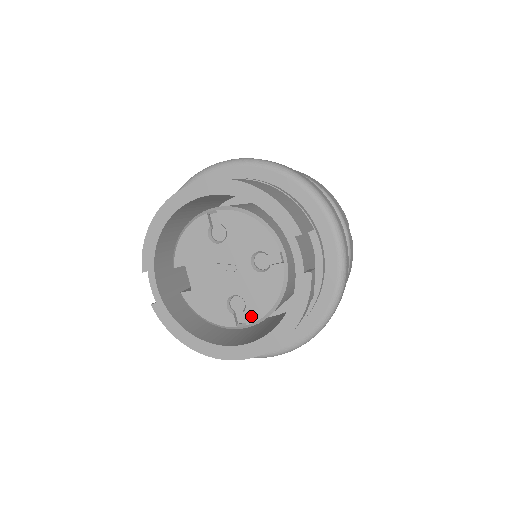
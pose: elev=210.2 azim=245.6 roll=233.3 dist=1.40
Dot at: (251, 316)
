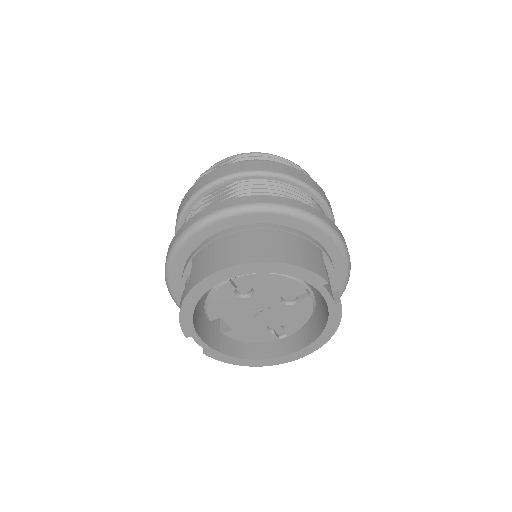
Dot at: (290, 331)
